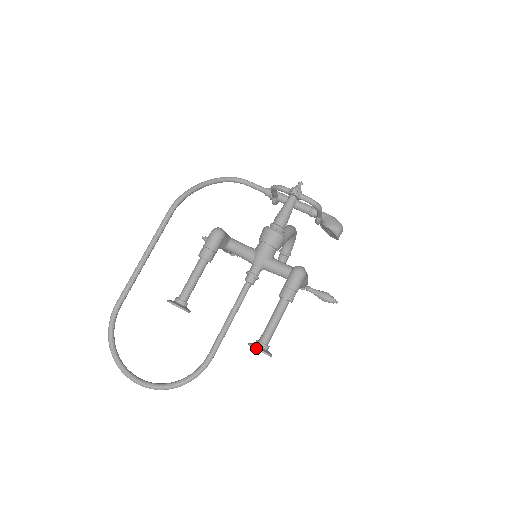
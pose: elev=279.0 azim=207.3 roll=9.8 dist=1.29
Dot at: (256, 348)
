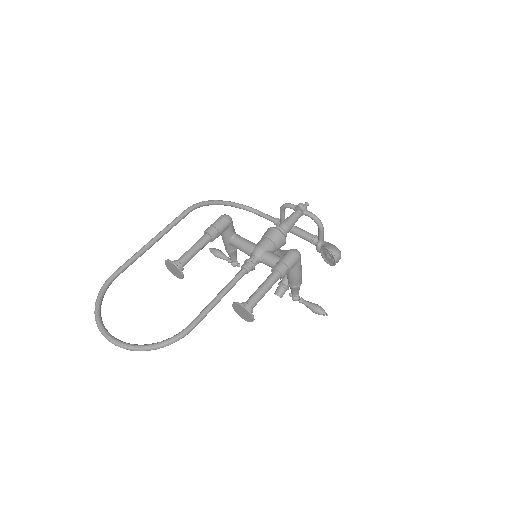
Dot at: (240, 303)
